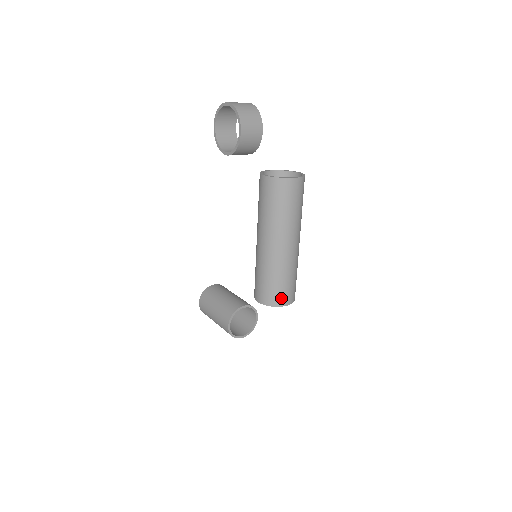
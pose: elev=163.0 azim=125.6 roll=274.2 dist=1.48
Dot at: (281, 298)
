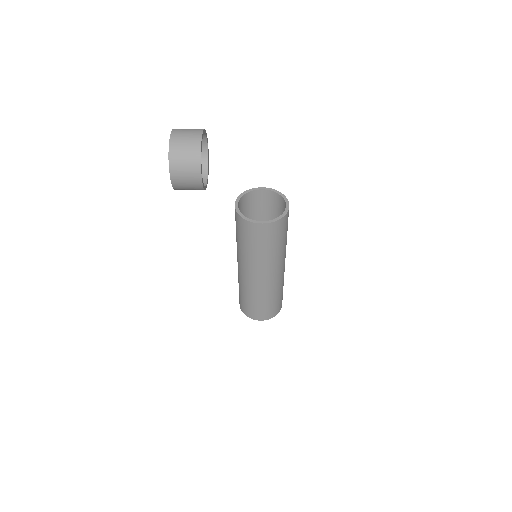
Dot at: (252, 313)
